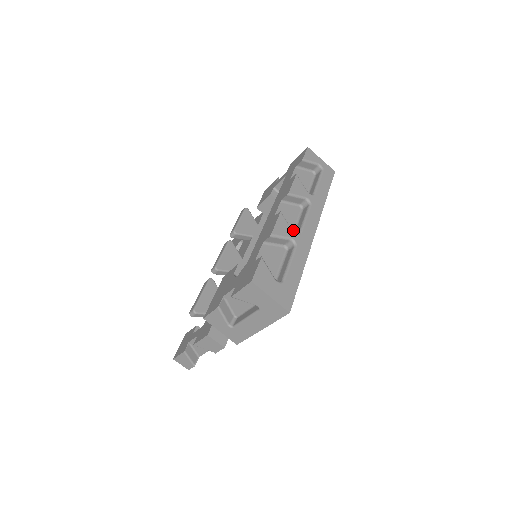
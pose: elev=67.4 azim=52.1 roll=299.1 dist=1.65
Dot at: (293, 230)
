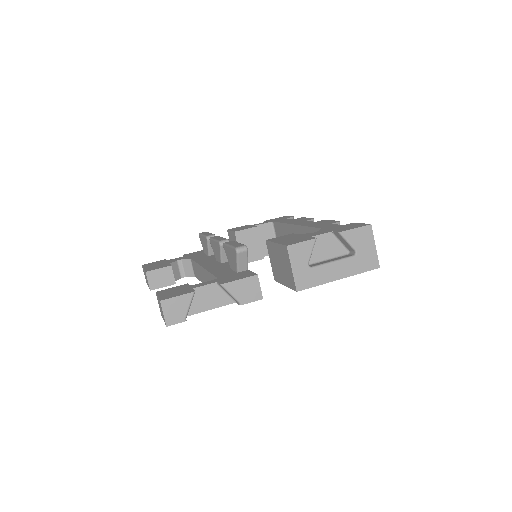
Dot at: occluded
